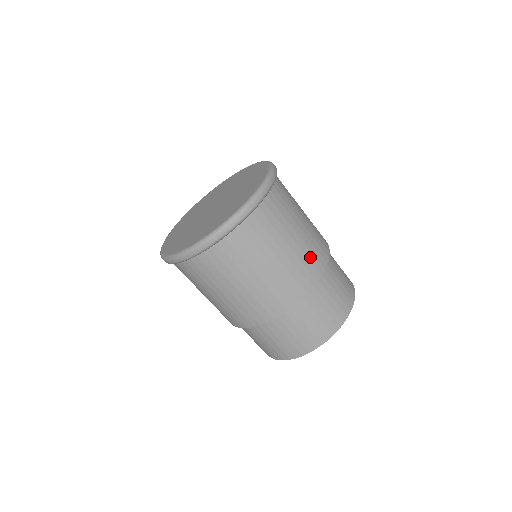
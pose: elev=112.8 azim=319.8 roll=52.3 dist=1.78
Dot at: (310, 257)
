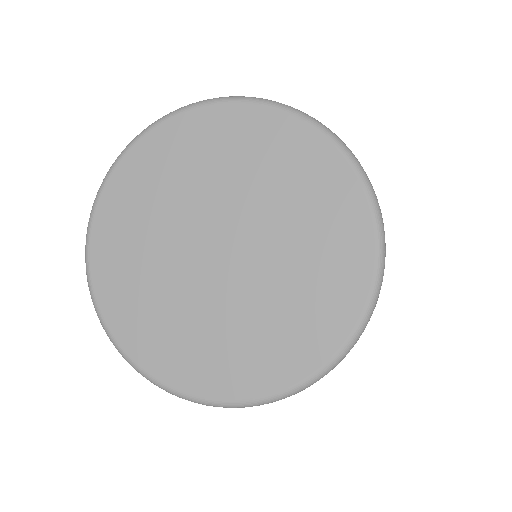
Dot at: occluded
